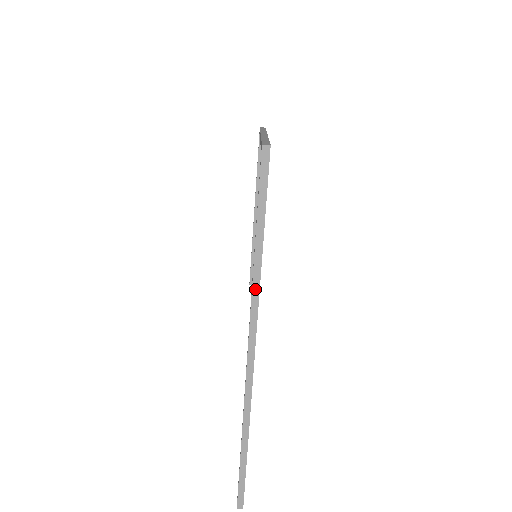
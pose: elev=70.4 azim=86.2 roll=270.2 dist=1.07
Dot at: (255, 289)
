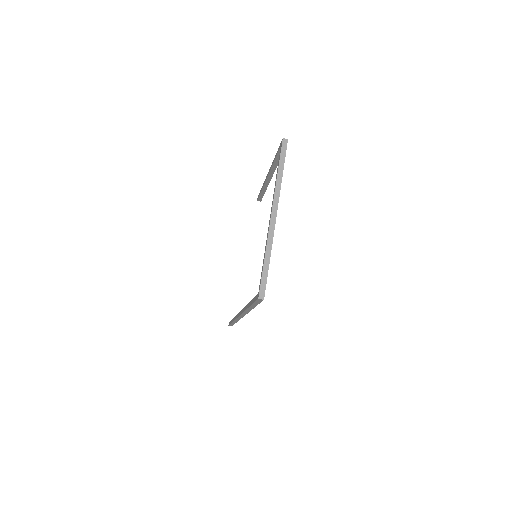
Dot at: (247, 311)
